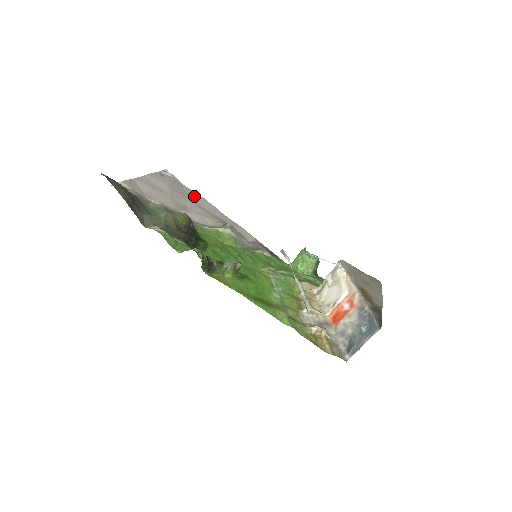
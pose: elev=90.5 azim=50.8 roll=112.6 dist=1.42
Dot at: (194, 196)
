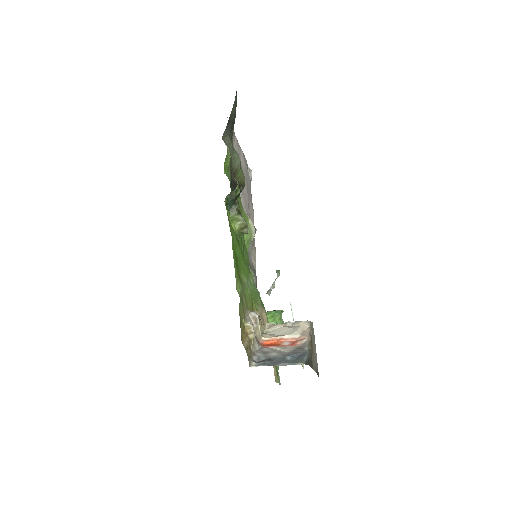
Dot at: occluded
